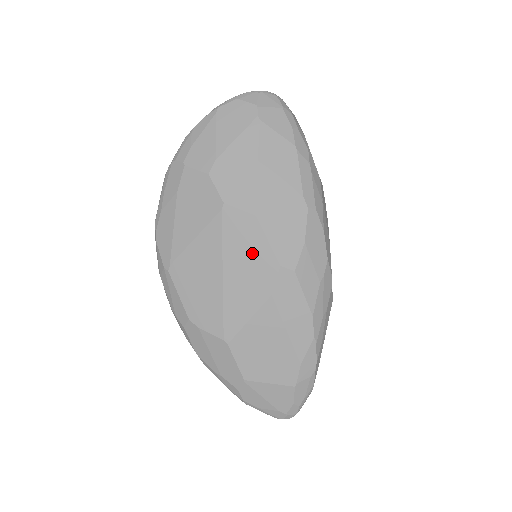
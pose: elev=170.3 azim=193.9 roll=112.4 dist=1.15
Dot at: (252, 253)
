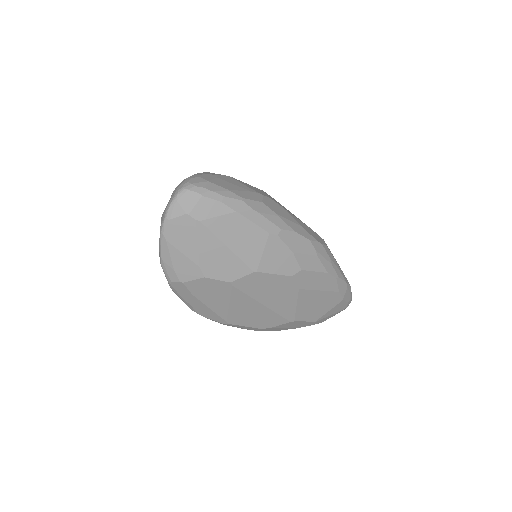
Dot at: (270, 285)
